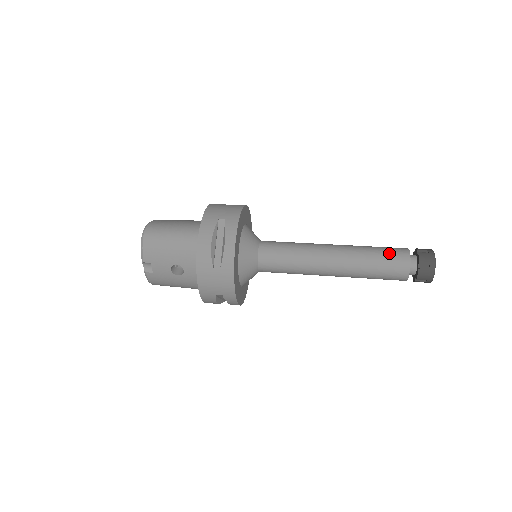
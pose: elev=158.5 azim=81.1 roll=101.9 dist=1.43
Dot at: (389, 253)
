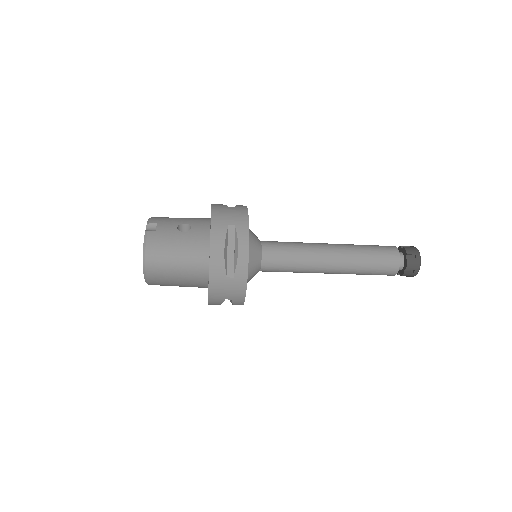
Dot at: occluded
